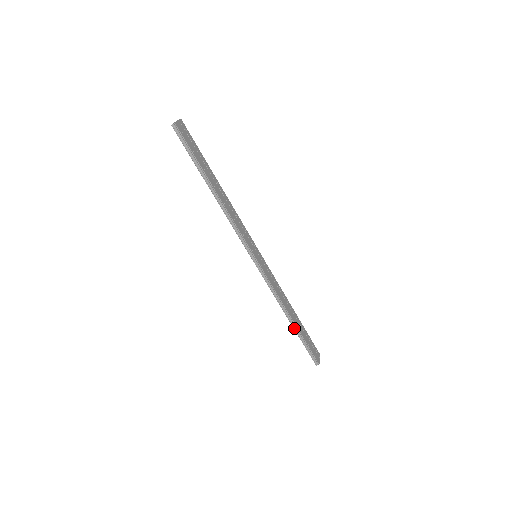
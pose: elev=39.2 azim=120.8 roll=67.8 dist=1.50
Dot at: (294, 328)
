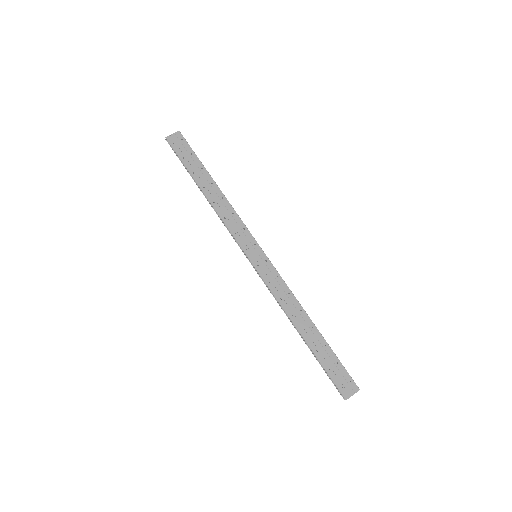
Dot at: (306, 344)
